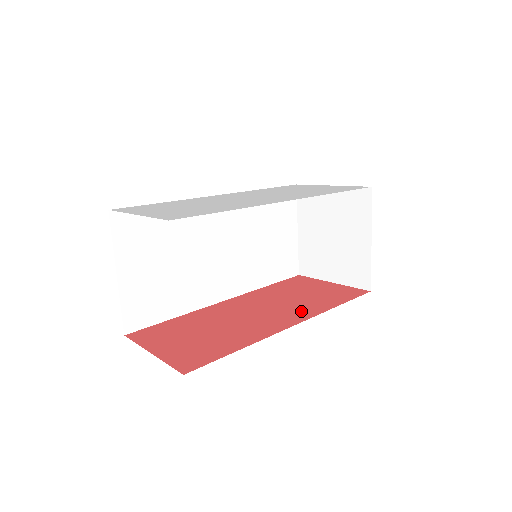
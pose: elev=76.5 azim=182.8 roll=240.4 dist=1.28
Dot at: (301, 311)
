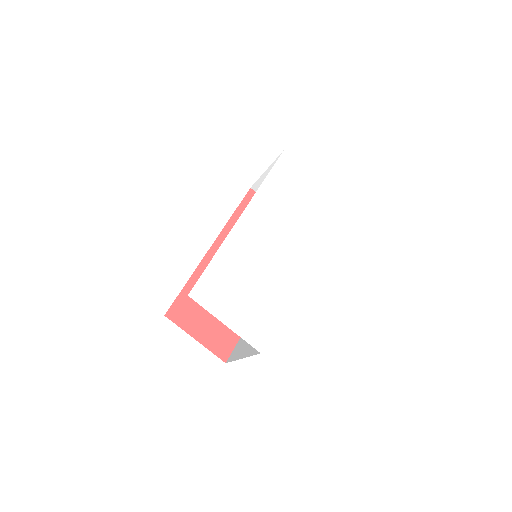
Dot at: occluded
